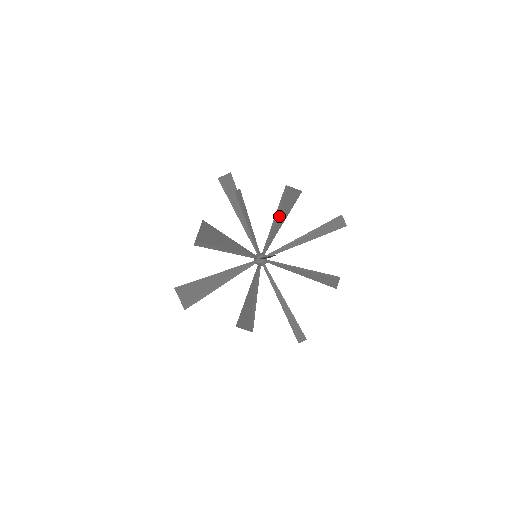
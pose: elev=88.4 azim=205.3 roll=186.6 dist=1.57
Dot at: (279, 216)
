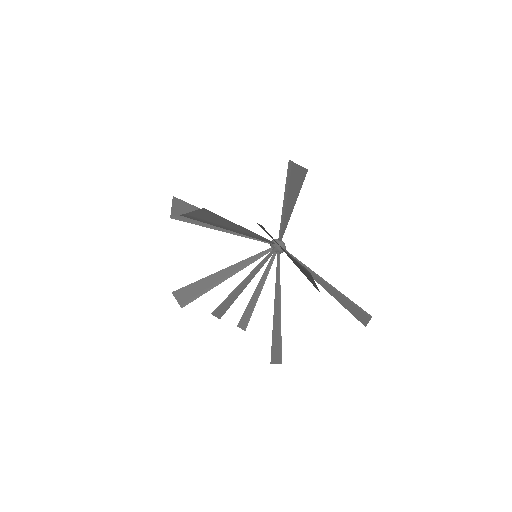
Dot at: (299, 264)
